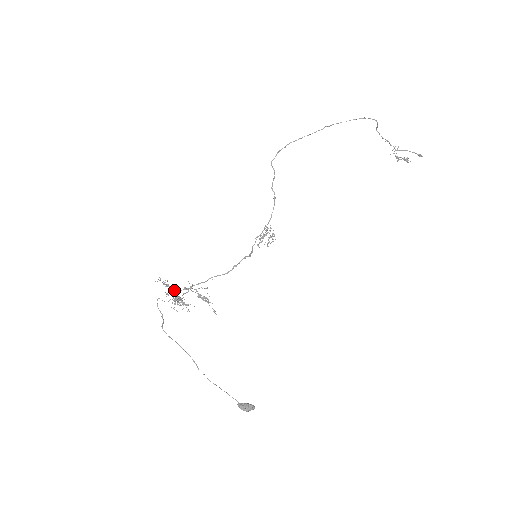
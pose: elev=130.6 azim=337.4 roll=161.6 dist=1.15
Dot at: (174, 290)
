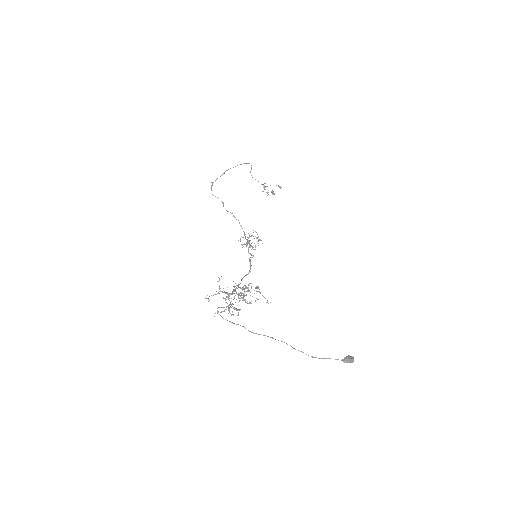
Dot at: (228, 293)
